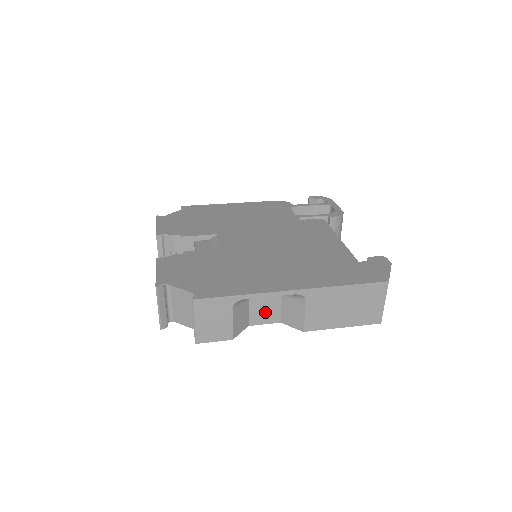
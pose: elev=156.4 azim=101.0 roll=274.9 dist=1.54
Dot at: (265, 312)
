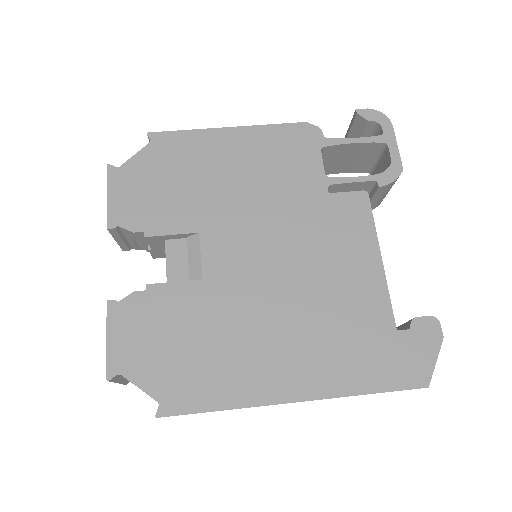
Dot at: occluded
